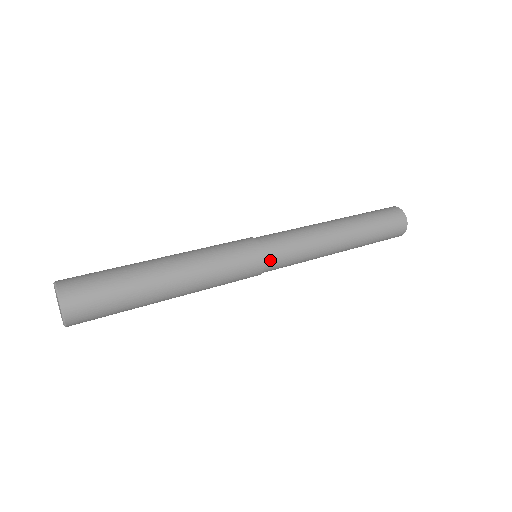
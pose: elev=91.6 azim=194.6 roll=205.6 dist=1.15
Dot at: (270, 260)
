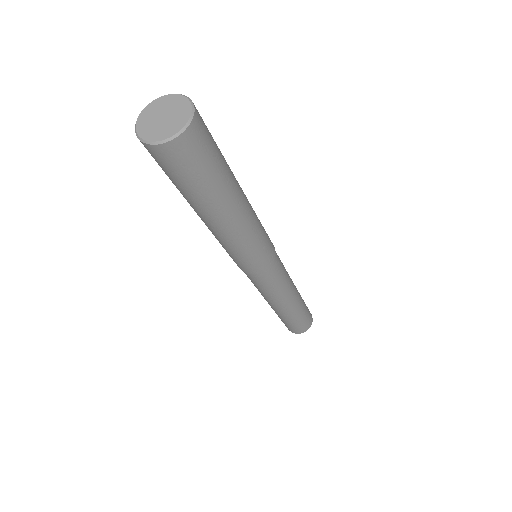
Dot at: (265, 273)
